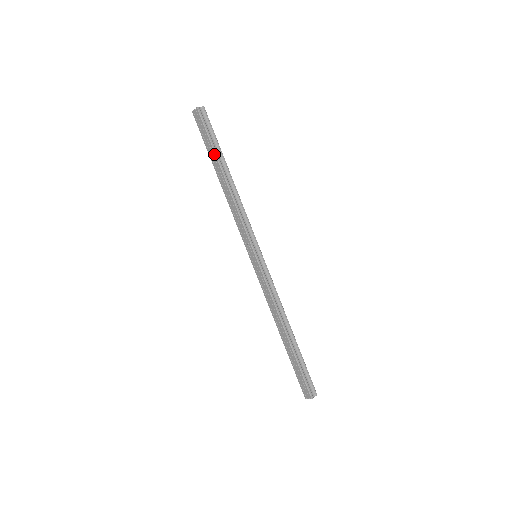
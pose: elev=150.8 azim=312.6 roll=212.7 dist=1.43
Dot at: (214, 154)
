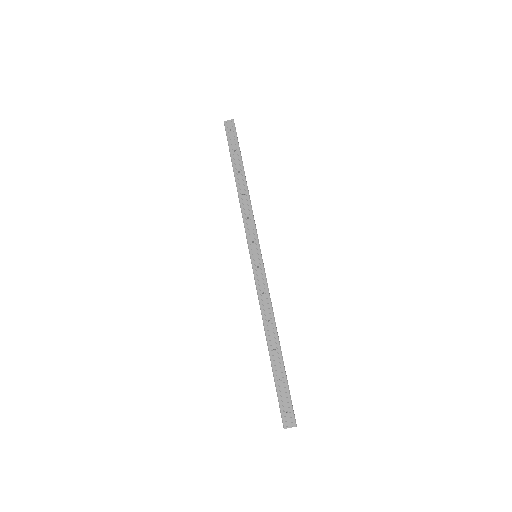
Dot at: (240, 157)
